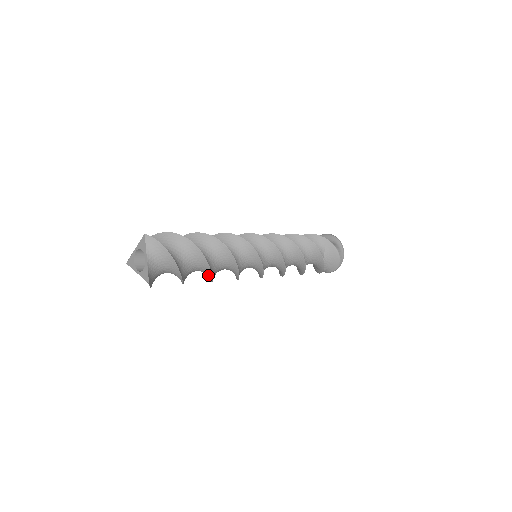
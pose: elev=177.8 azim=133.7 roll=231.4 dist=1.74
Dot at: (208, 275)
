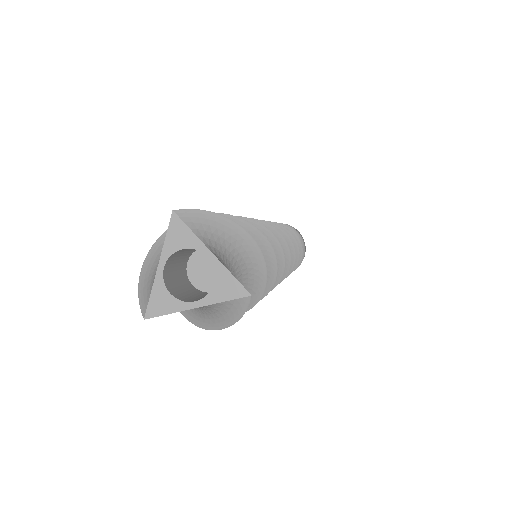
Dot at: occluded
